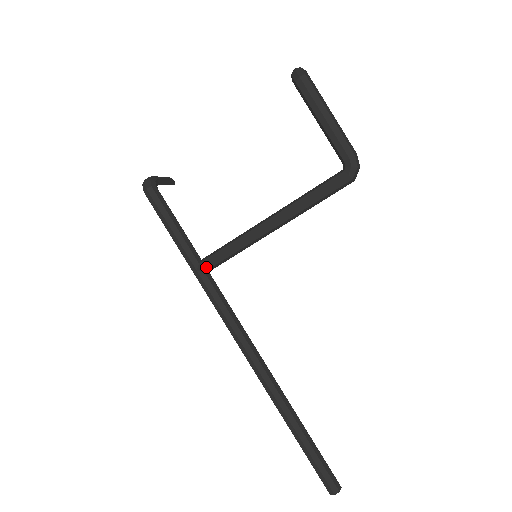
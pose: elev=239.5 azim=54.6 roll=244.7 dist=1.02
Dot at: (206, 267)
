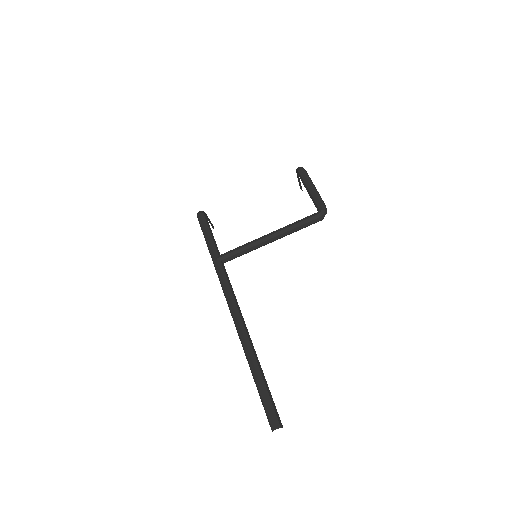
Dot at: (223, 257)
